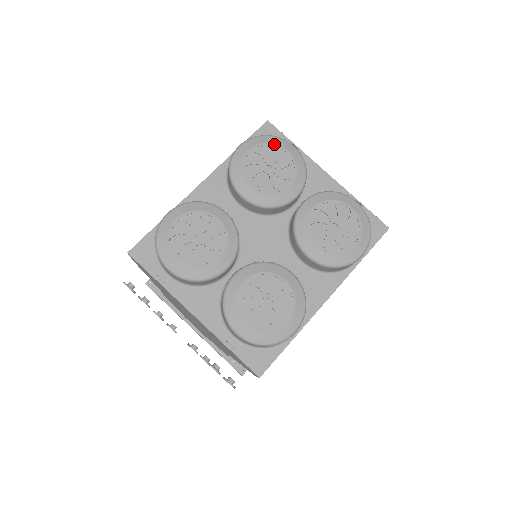
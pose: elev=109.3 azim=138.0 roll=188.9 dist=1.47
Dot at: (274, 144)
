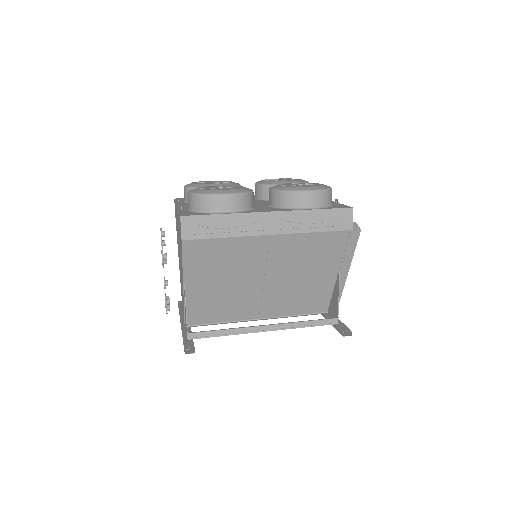
Dot at: occluded
